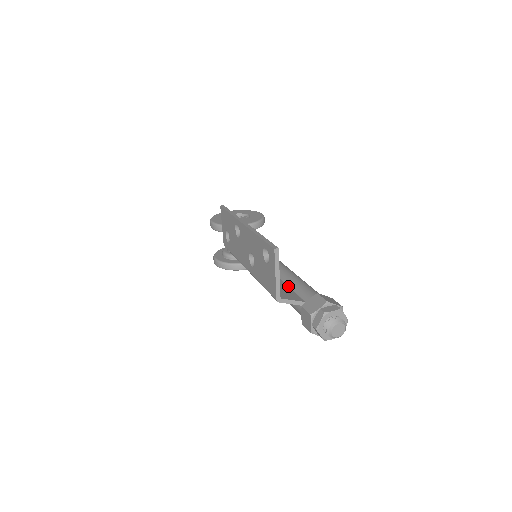
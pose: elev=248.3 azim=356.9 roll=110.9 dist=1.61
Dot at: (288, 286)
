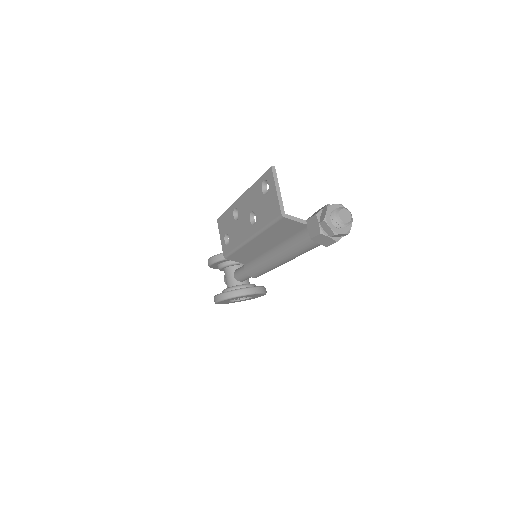
Dot at: occluded
